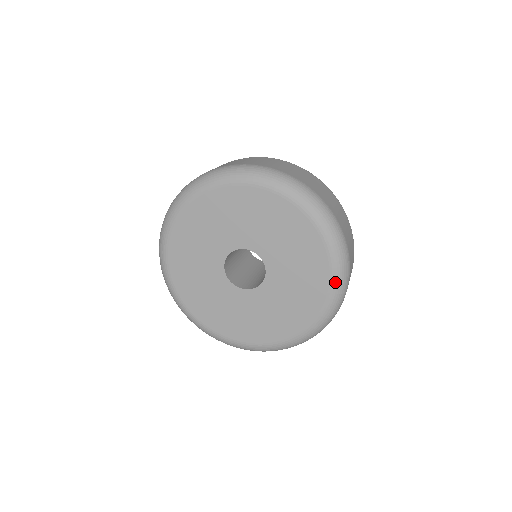
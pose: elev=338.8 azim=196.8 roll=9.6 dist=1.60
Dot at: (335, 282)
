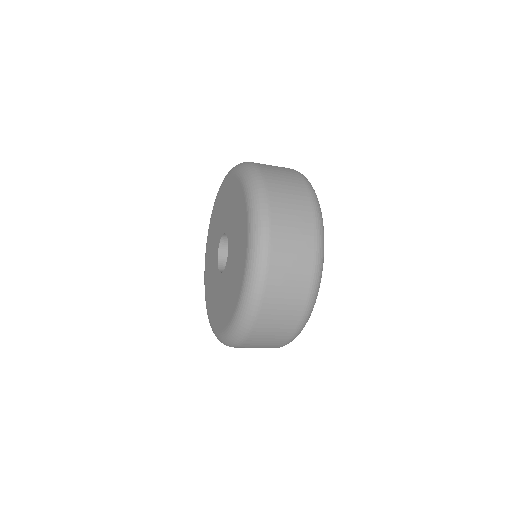
Dot at: (245, 280)
